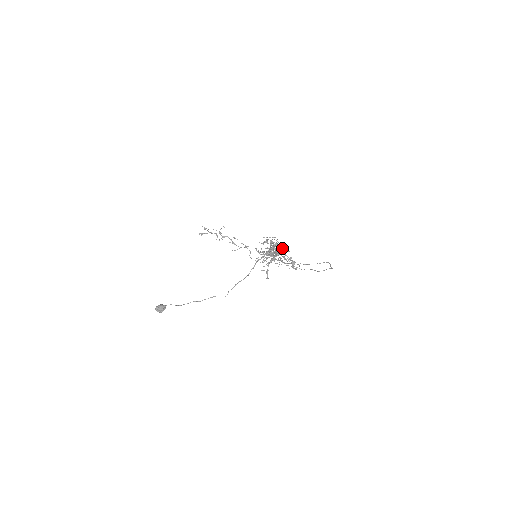
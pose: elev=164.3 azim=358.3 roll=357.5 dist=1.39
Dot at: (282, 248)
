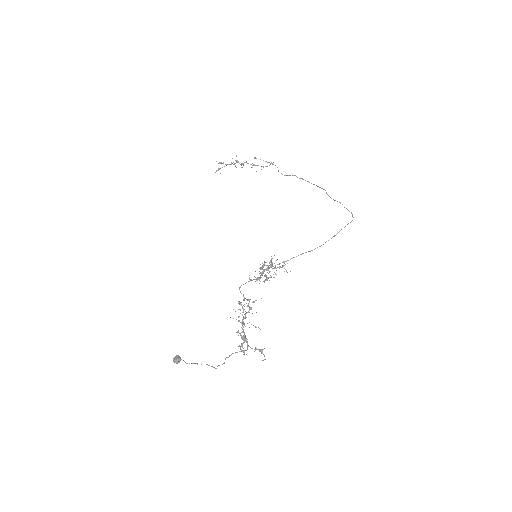
Dot at: occluded
